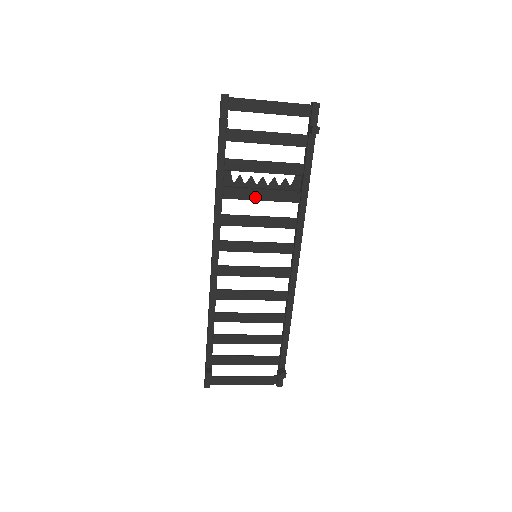
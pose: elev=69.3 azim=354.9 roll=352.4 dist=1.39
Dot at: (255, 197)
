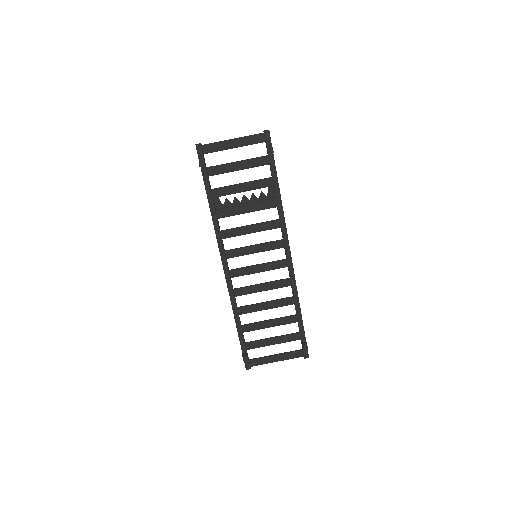
Dot at: (242, 211)
